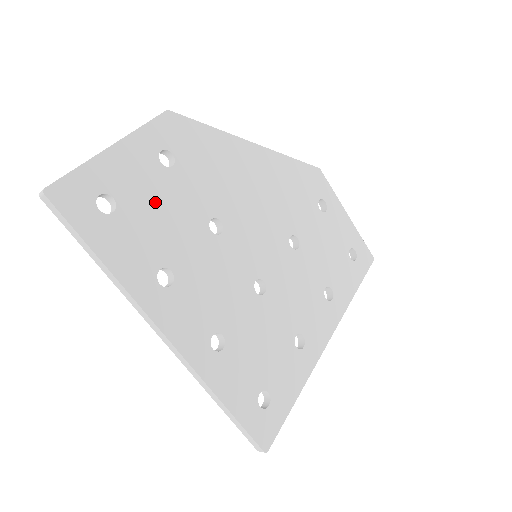
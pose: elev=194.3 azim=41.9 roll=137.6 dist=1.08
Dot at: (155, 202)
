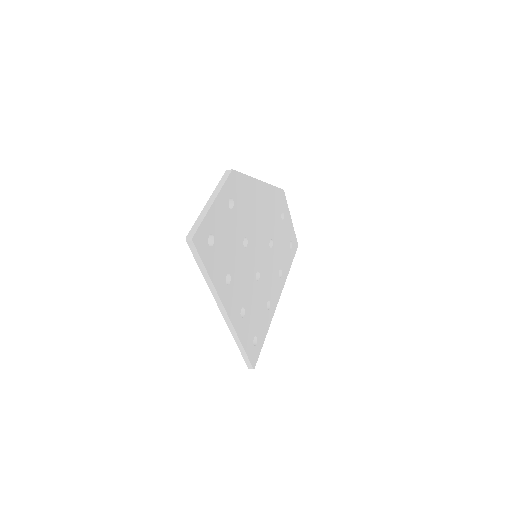
Dot at: (226, 234)
